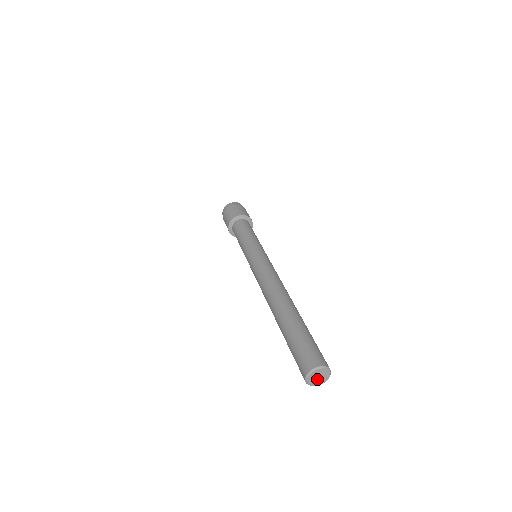
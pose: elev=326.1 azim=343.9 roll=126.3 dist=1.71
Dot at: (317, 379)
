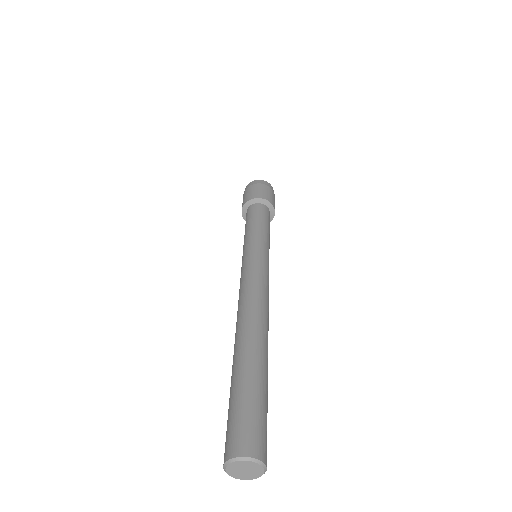
Dot at: (243, 472)
